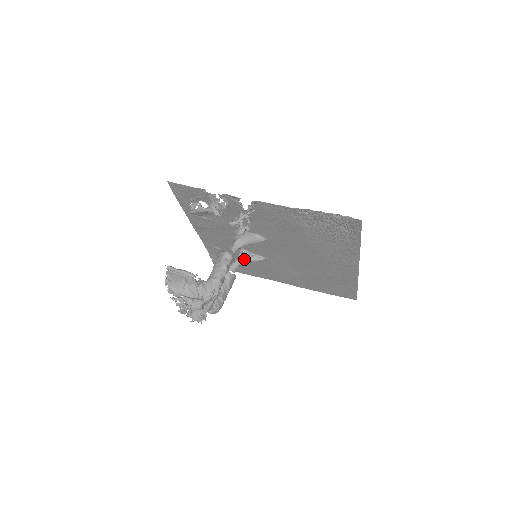
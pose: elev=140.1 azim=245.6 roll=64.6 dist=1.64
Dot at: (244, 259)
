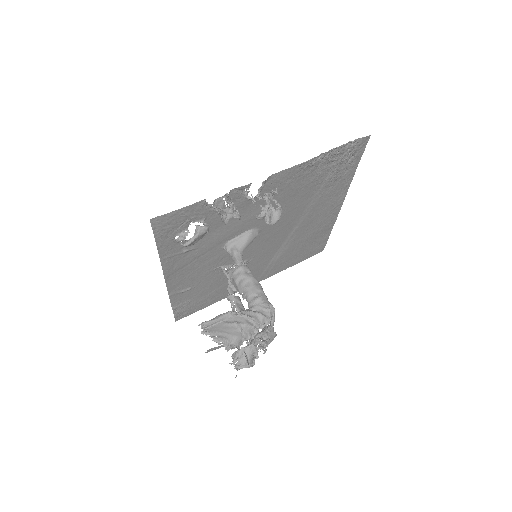
Dot at: occluded
